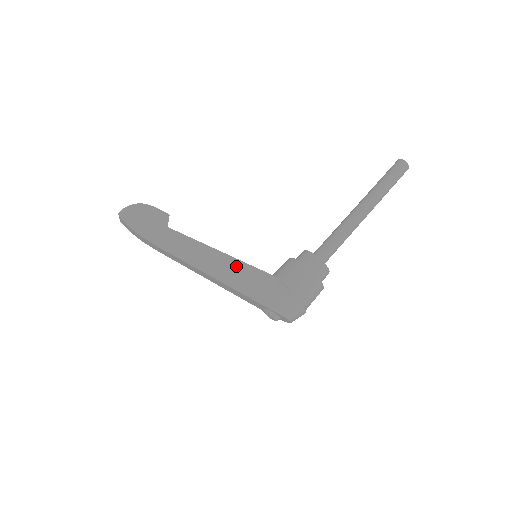
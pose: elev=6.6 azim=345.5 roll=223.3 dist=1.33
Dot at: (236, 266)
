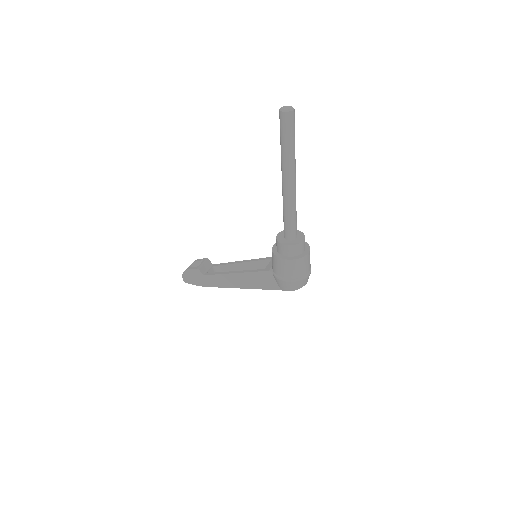
Dot at: (246, 277)
